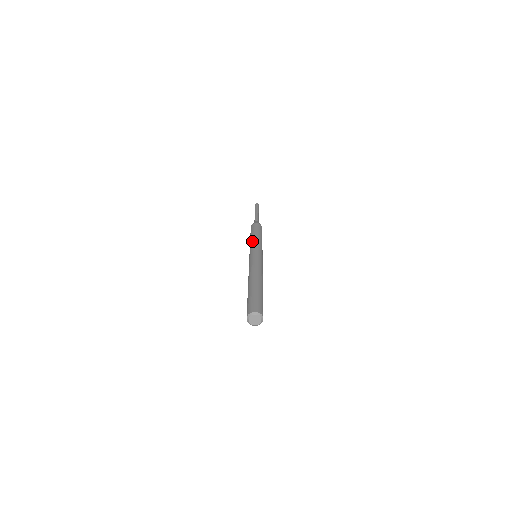
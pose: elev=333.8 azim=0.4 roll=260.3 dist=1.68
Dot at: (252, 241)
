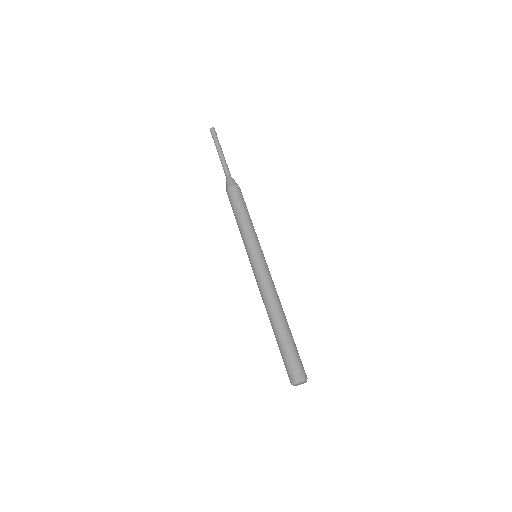
Dot at: (247, 229)
